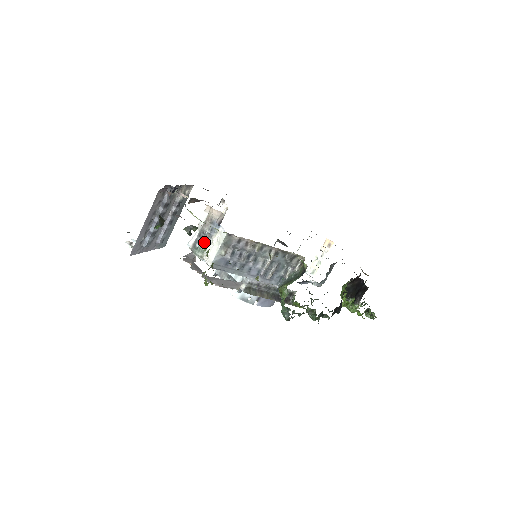
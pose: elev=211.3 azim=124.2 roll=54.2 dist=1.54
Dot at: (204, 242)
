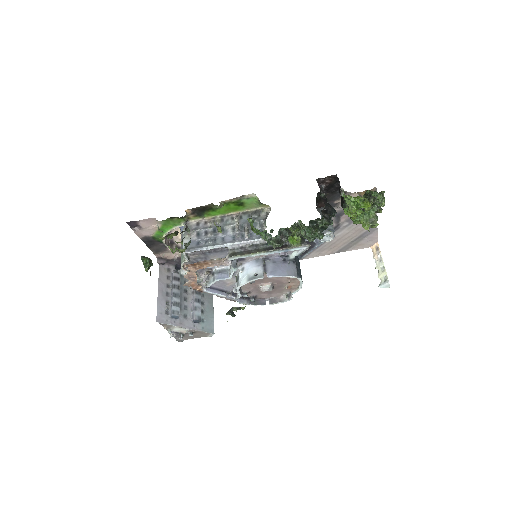
Dot at: occluded
